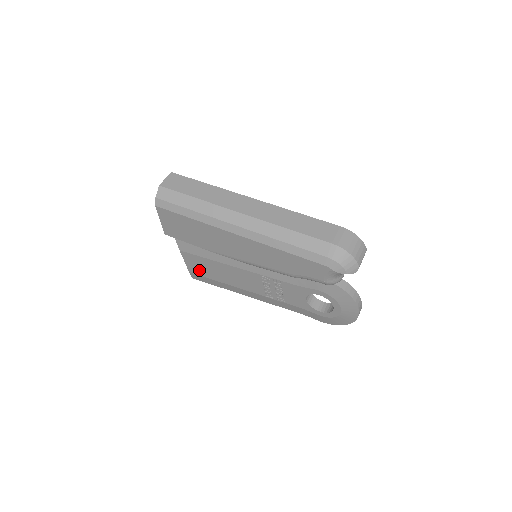
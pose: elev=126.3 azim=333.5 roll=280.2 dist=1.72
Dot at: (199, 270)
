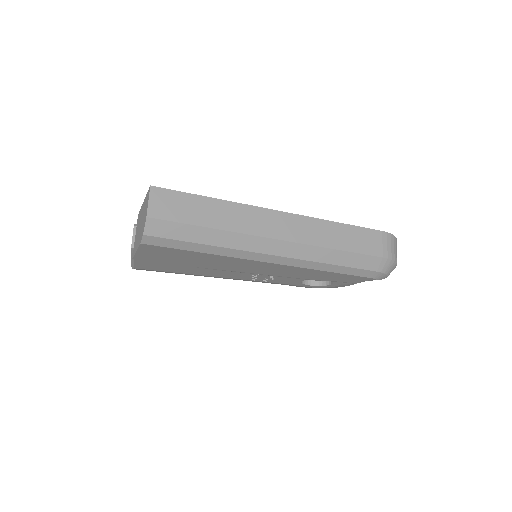
Dot at: (155, 268)
